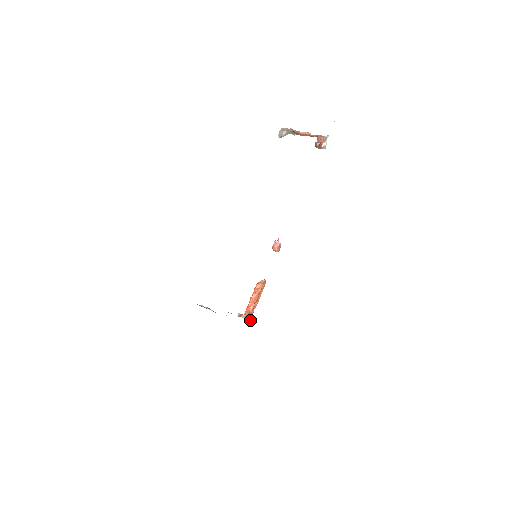
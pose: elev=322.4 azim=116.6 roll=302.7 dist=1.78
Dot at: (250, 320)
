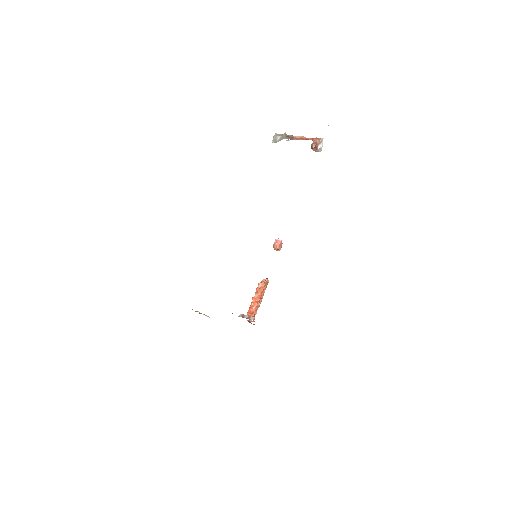
Dot at: occluded
